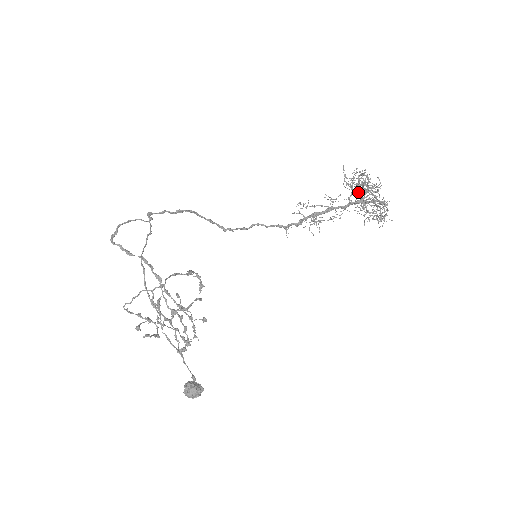
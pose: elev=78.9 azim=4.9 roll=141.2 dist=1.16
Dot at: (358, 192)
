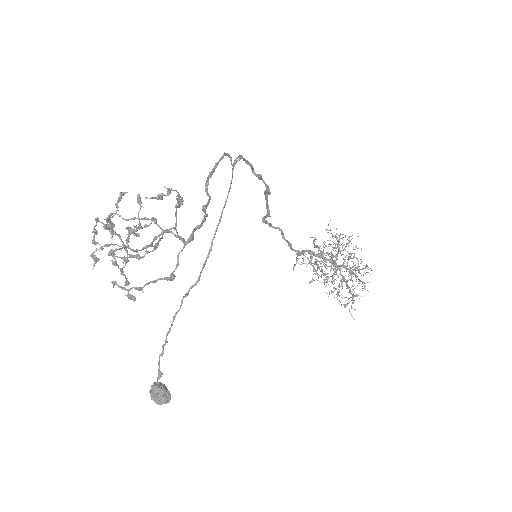
Dot at: (336, 248)
